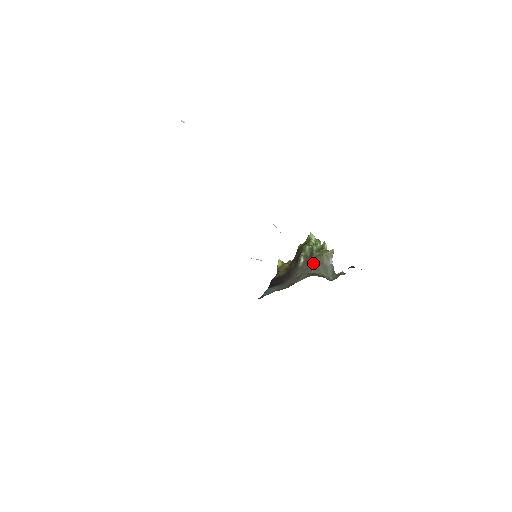
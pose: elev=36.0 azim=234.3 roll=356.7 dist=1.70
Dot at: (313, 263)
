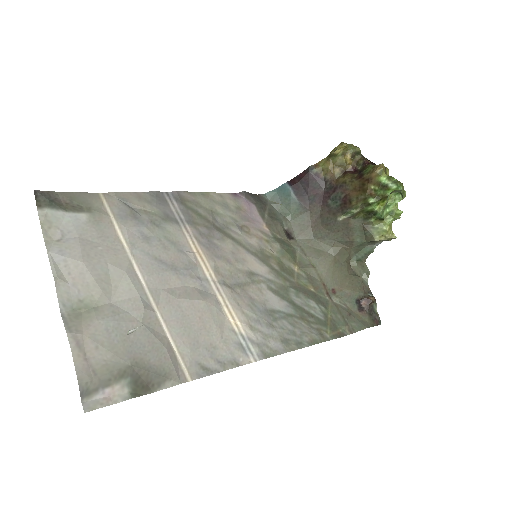
Dot at: (355, 232)
